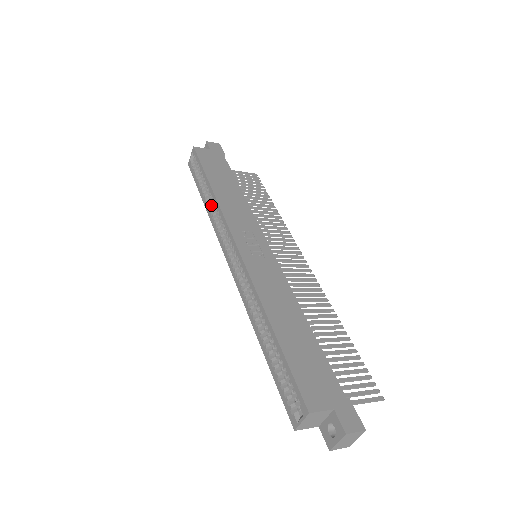
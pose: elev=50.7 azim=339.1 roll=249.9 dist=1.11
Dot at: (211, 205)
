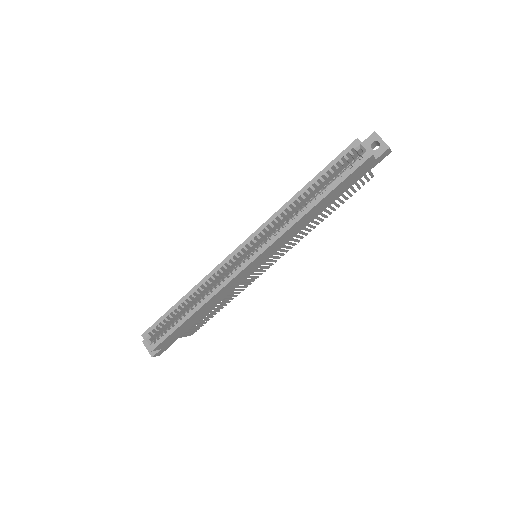
Dot at: occluded
